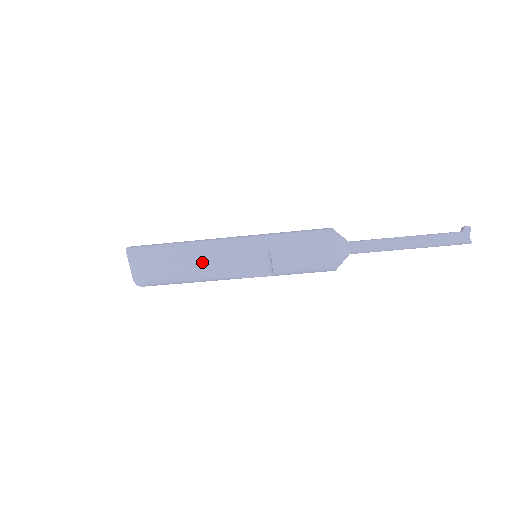
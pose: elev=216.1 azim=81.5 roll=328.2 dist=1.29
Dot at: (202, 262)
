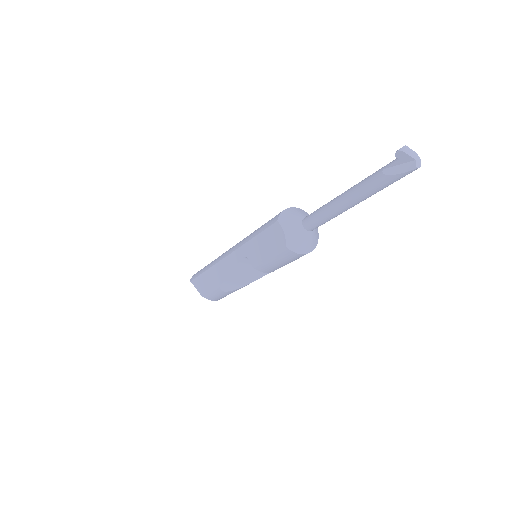
Dot at: (224, 284)
